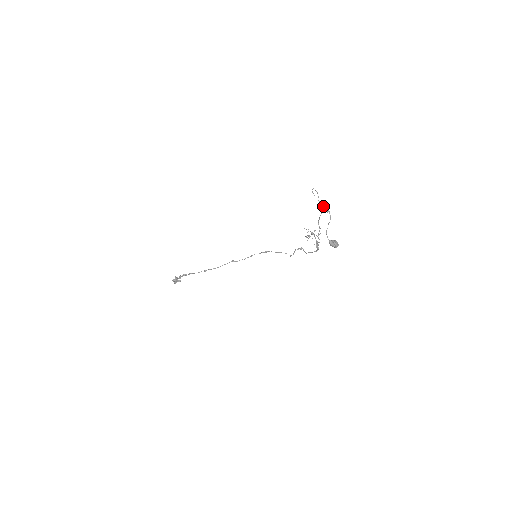
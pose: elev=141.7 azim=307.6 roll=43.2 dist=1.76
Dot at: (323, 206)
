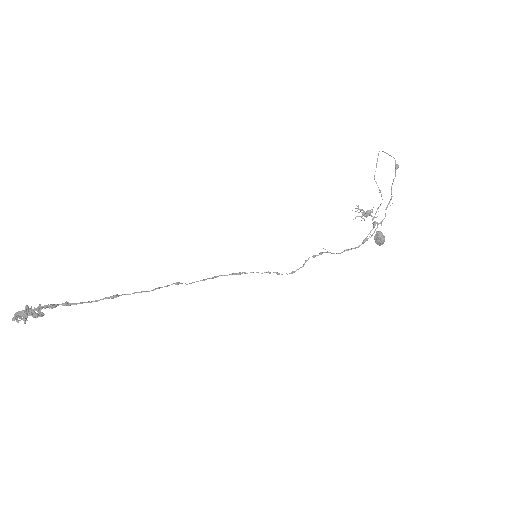
Dot at: (376, 183)
